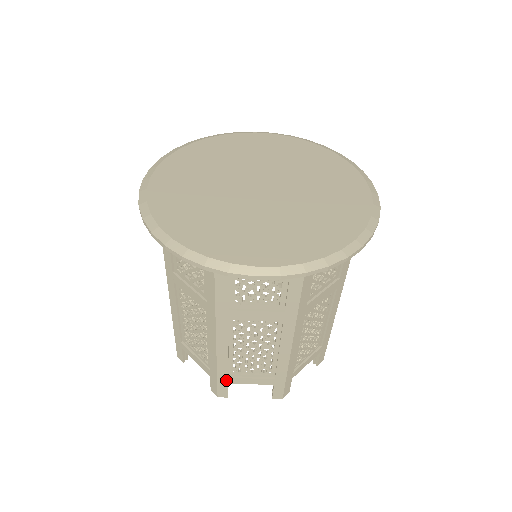
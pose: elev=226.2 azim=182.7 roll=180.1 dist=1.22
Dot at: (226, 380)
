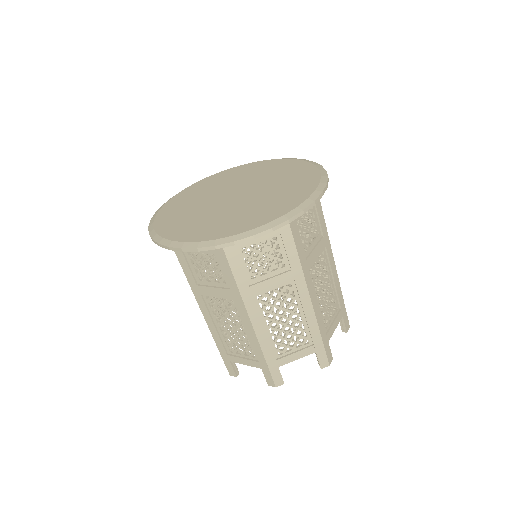
Dot at: (275, 364)
